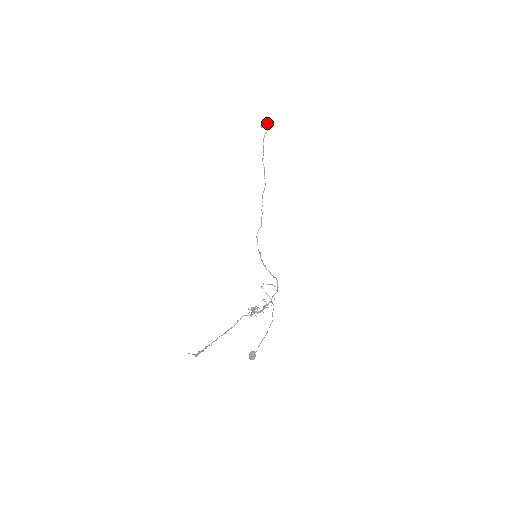
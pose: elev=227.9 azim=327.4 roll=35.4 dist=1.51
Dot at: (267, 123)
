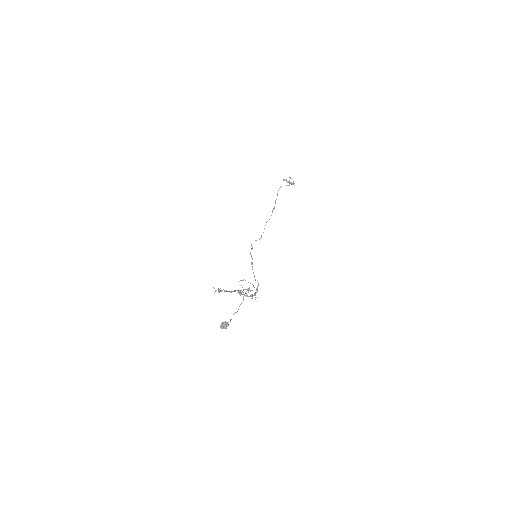
Dot at: occluded
